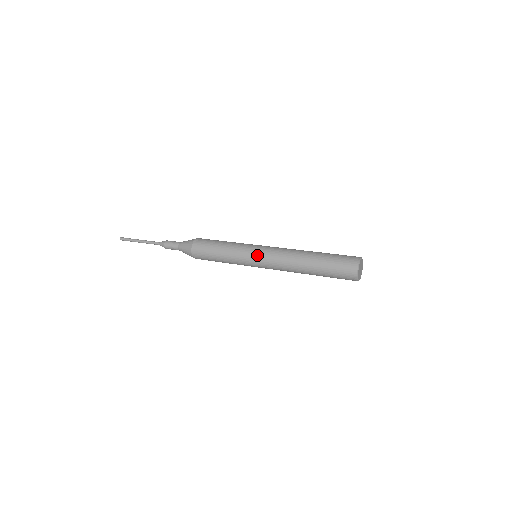
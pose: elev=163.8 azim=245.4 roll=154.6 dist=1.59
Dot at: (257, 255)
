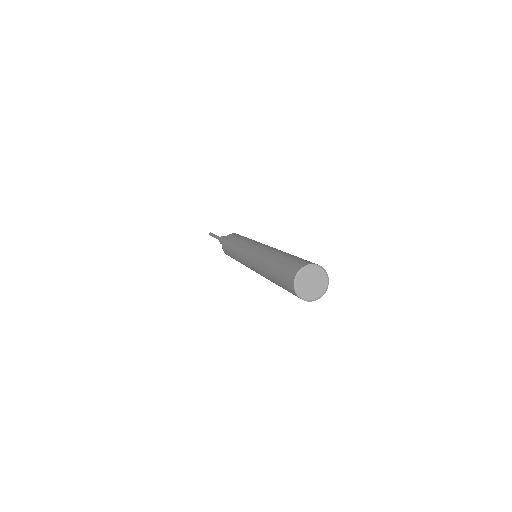
Dot at: (249, 247)
